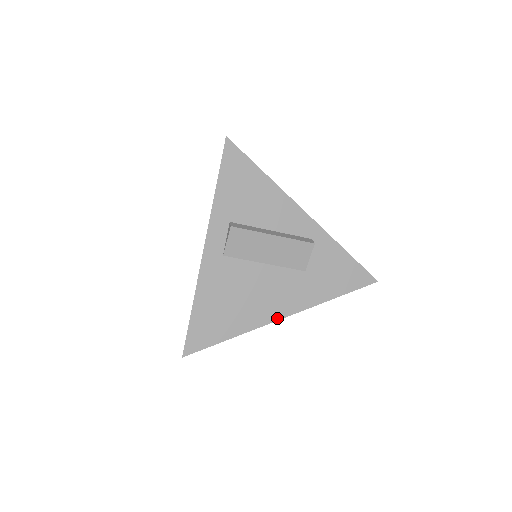
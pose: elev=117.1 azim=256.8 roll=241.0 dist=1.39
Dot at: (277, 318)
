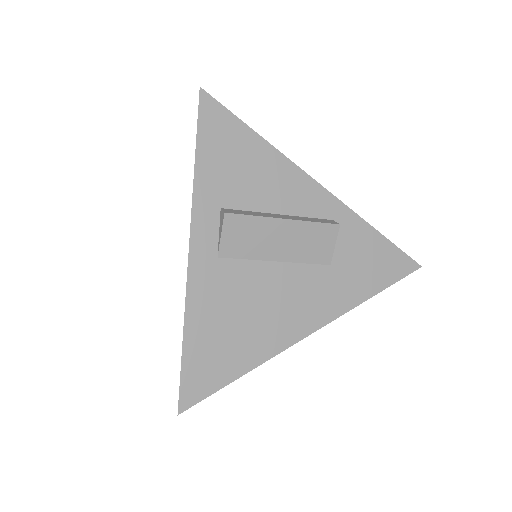
Dot at: (302, 335)
